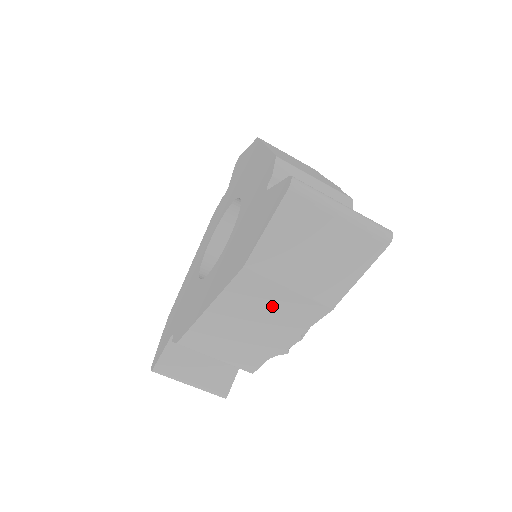
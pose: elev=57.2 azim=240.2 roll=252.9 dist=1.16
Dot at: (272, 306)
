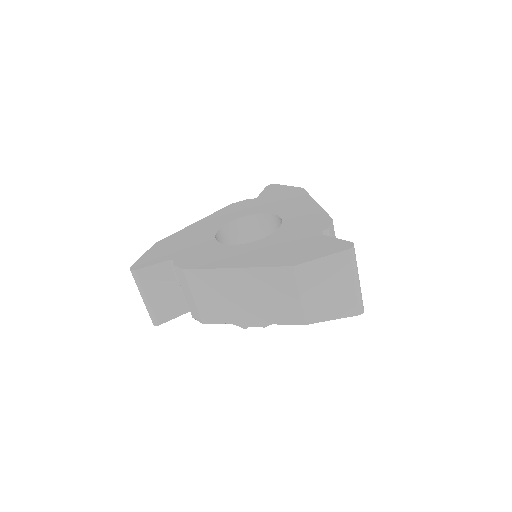
Dot at: (277, 297)
